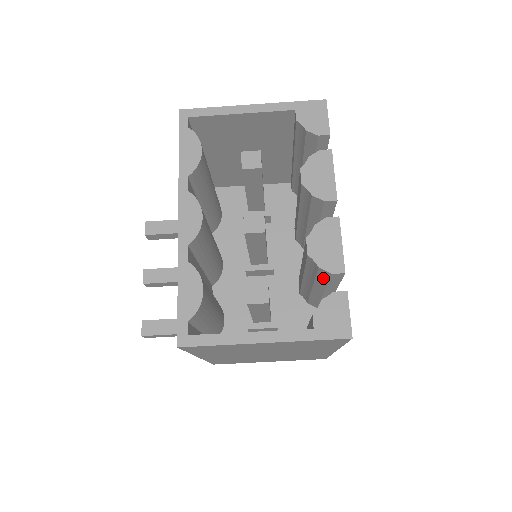
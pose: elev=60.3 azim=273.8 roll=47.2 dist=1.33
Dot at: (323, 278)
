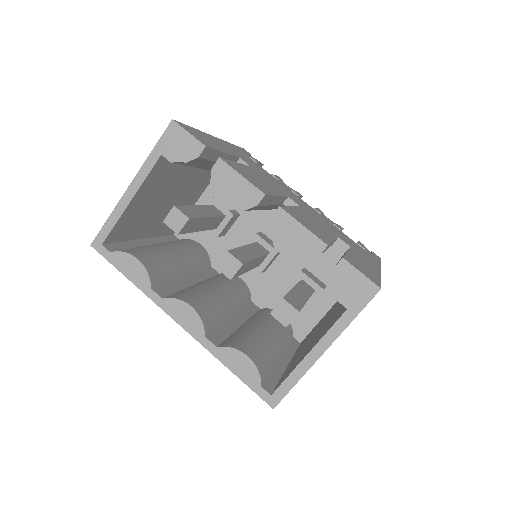
Dot at: occluded
